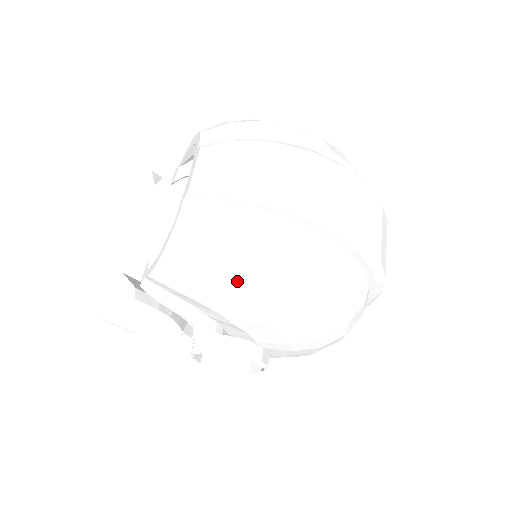
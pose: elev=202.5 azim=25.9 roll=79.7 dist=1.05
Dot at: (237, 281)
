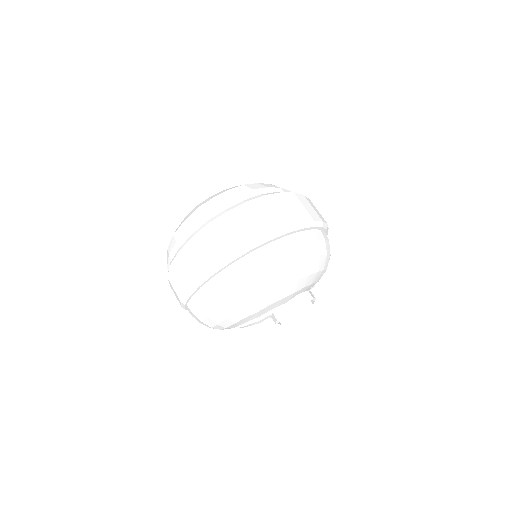
Dot at: (223, 321)
